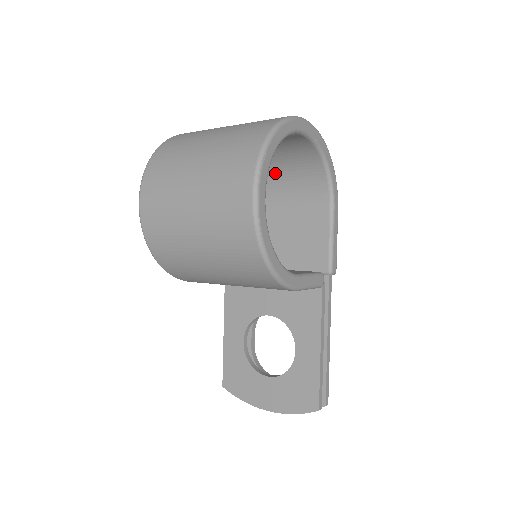
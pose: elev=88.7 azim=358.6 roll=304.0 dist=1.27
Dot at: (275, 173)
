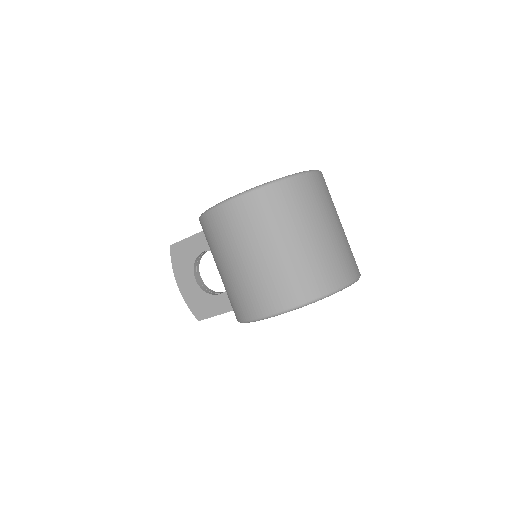
Dot at: occluded
